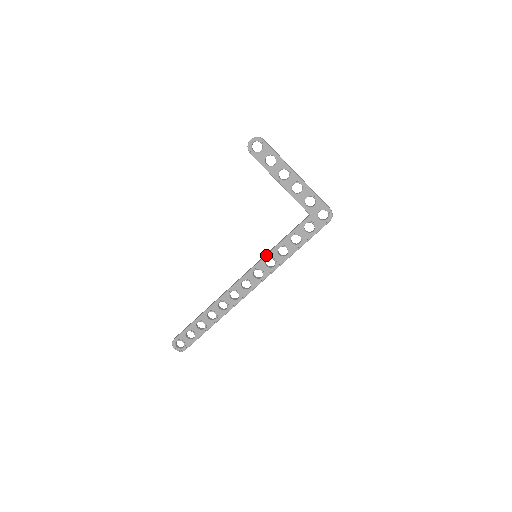
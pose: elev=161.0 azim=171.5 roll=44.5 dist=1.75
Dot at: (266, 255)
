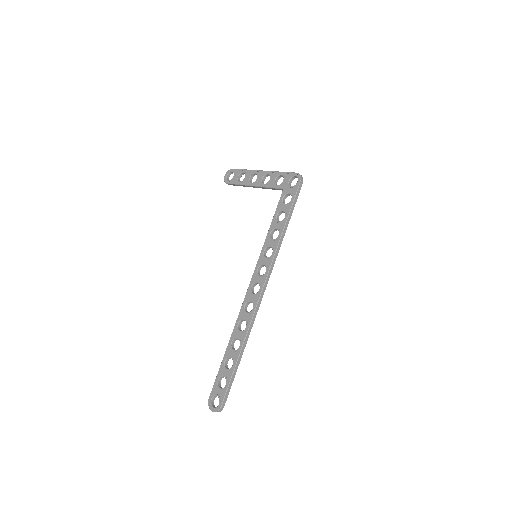
Dot at: (262, 247)
